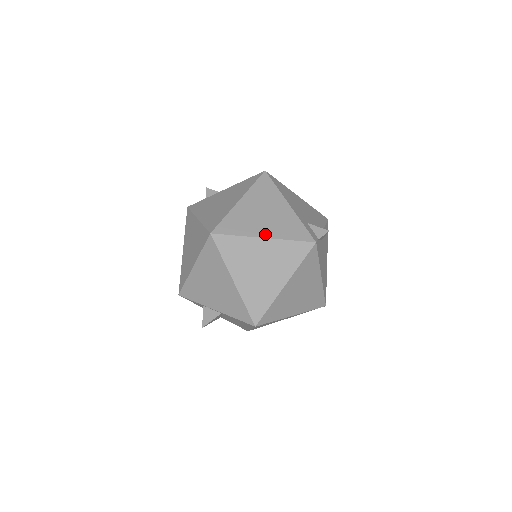
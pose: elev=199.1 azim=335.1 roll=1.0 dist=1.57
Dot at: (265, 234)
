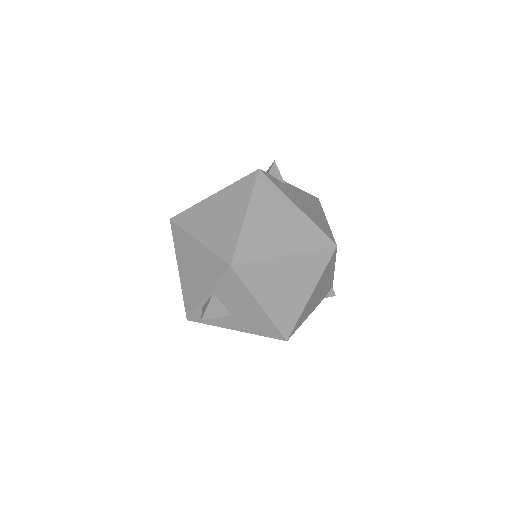
Dot at: (215, 193)
